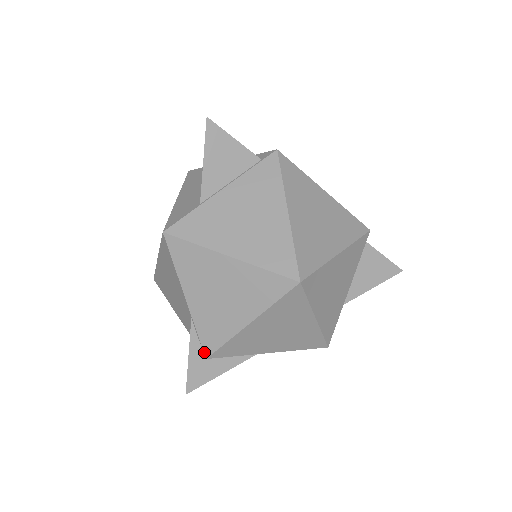
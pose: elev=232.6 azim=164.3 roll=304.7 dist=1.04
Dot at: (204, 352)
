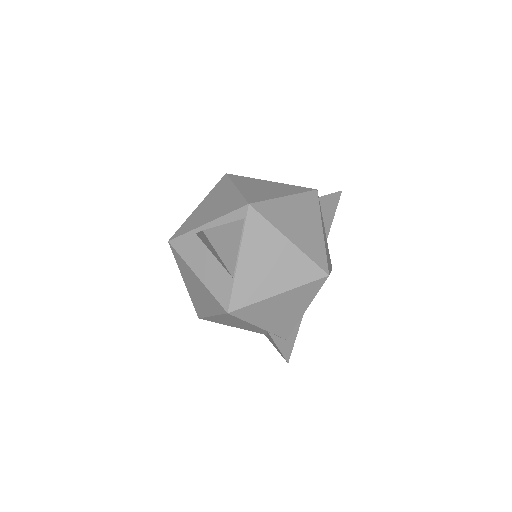
Dot at: (284, 338)
